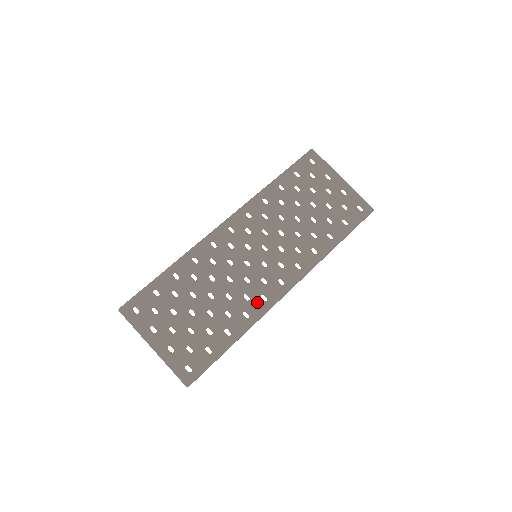
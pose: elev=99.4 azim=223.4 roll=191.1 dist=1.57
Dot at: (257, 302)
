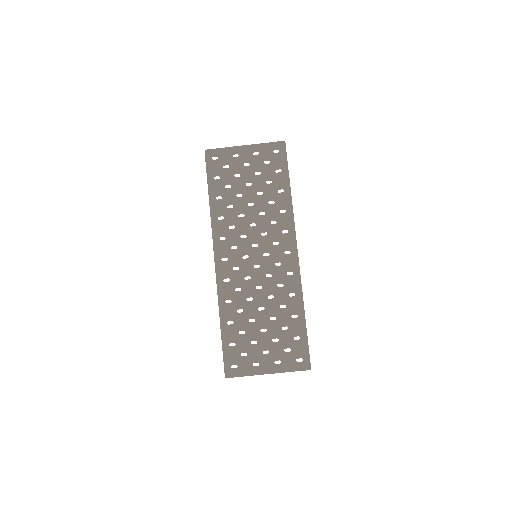
Dot at: (289, 281)
